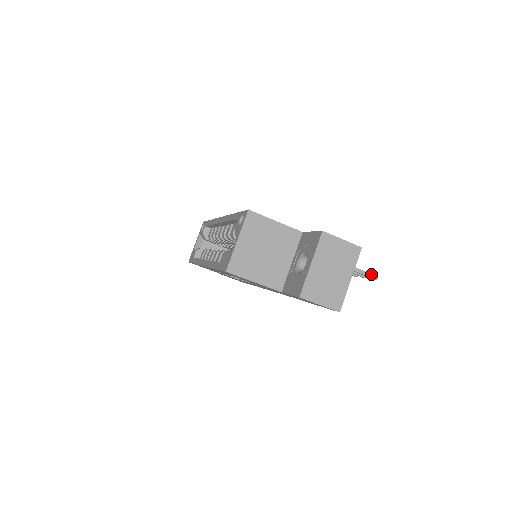
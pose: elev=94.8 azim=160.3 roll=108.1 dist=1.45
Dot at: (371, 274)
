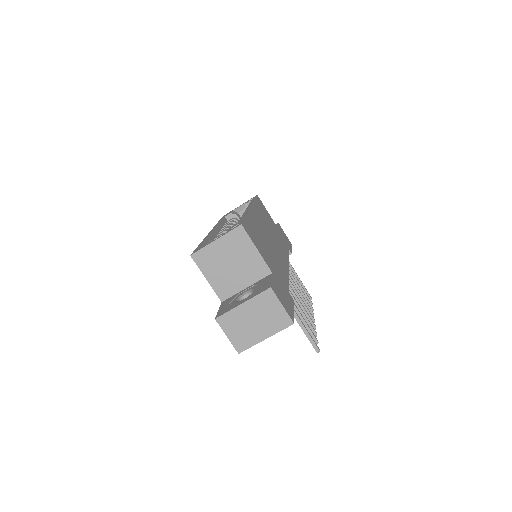
Dot at: (316, 345)
